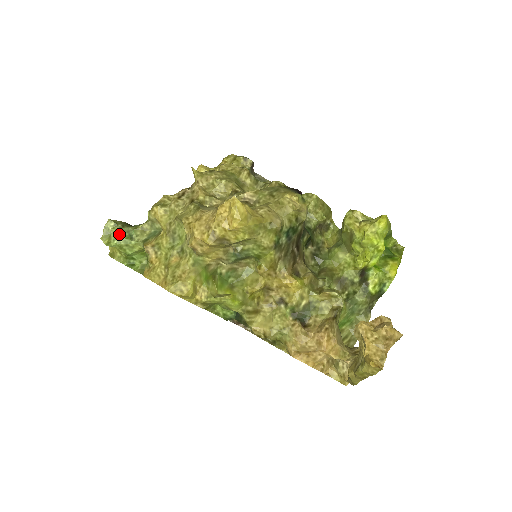
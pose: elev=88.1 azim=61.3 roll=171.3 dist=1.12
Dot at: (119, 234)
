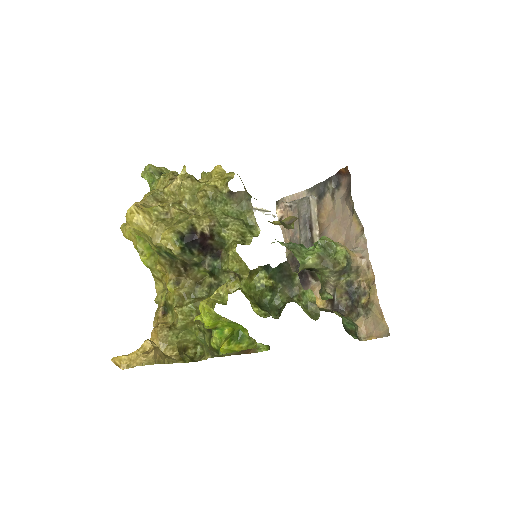
Dot at: (149, 176)
